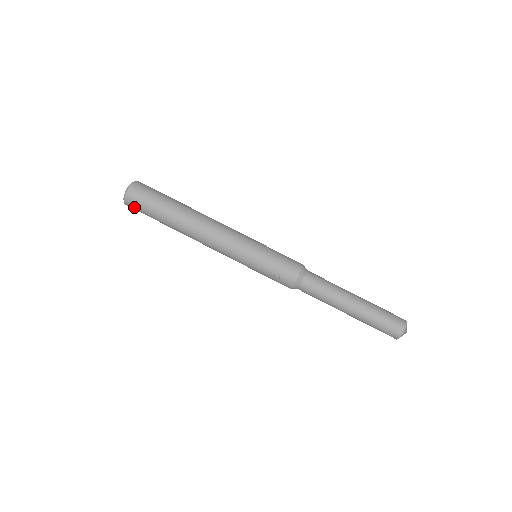
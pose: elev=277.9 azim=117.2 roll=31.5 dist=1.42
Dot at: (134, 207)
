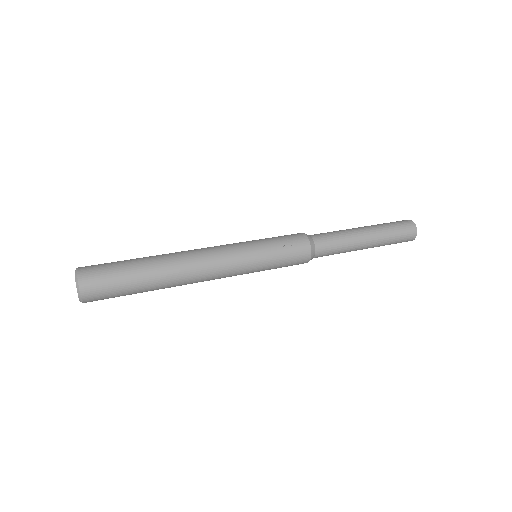
Dot at: (95, 284)
